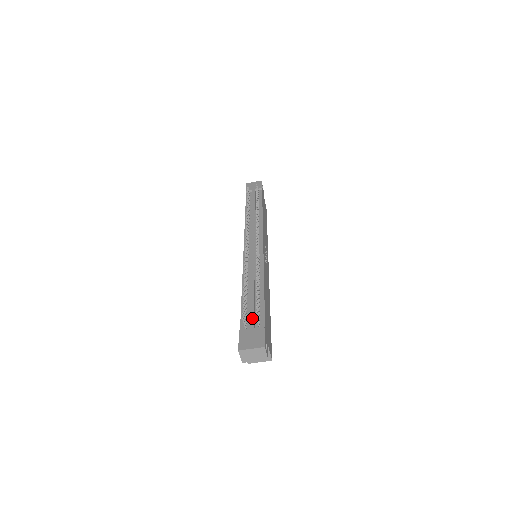
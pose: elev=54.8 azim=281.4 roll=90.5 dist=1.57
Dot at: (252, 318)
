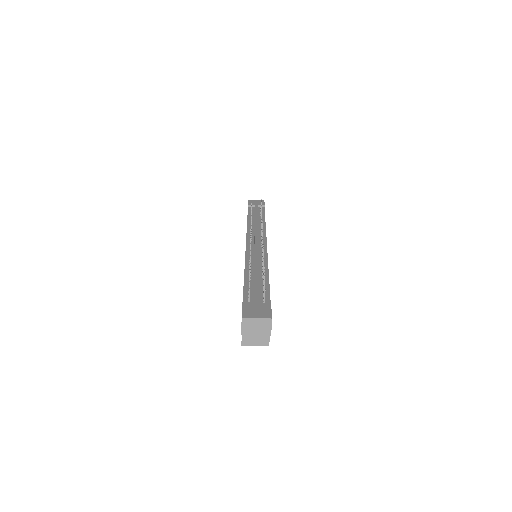
Dot at: (257, 294)
